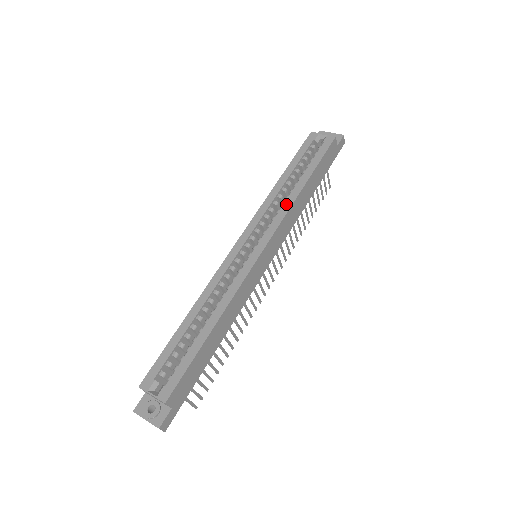
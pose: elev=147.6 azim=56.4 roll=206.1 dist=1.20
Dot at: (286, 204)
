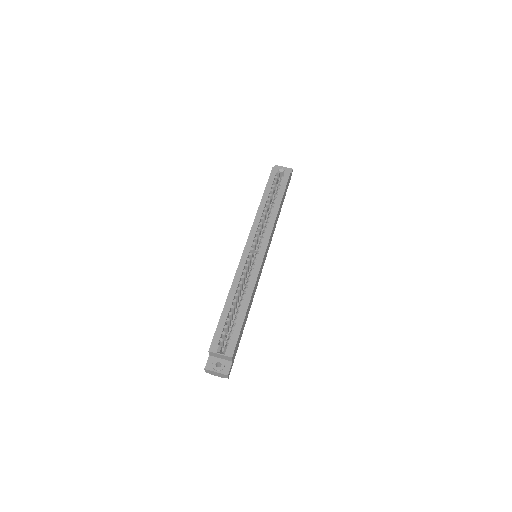
Dot at: (271, 219)
